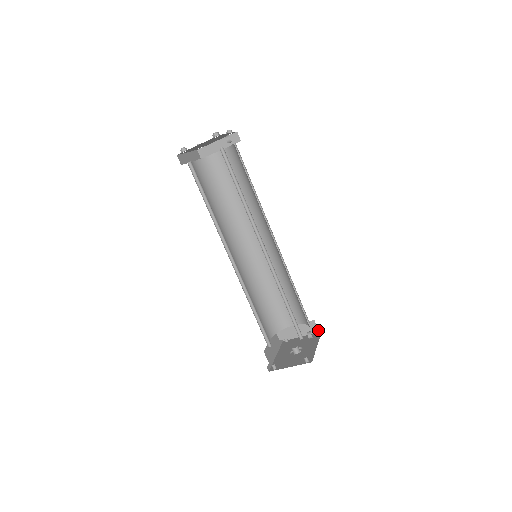
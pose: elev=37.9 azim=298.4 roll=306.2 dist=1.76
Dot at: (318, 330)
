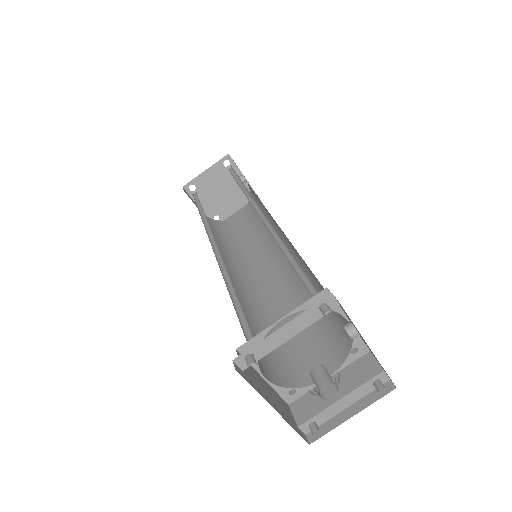
Dot at: (382, 369)
